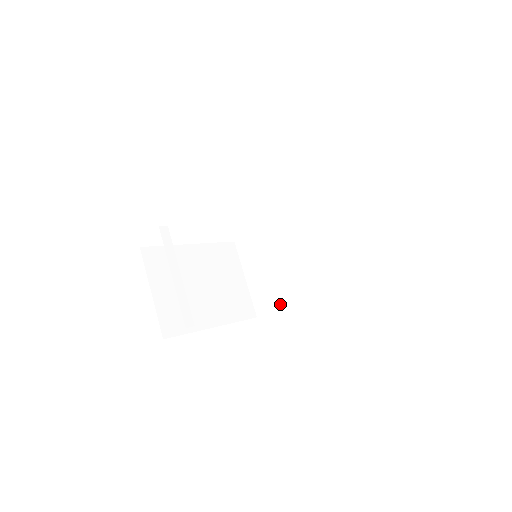
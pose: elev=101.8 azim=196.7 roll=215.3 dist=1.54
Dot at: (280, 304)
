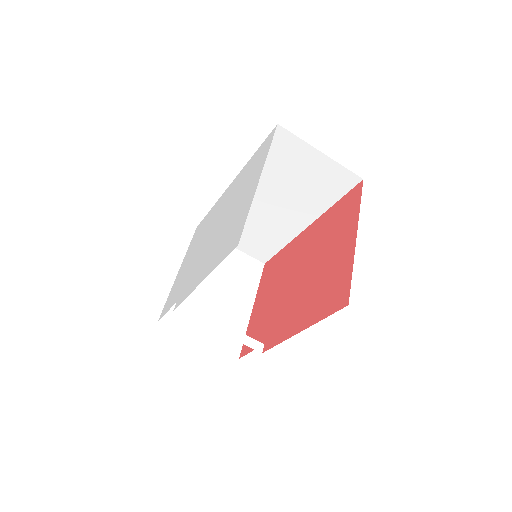
Dot at: (279, 247)
